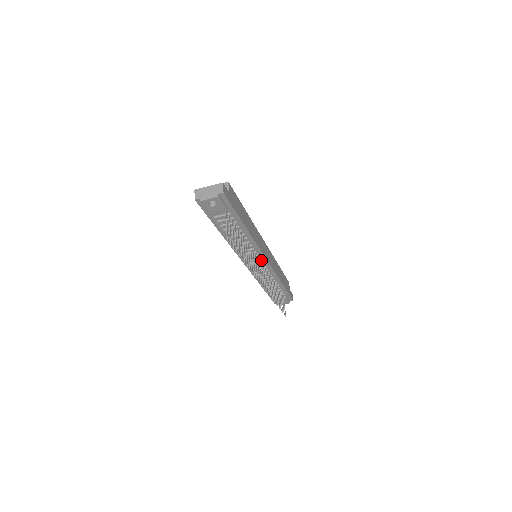
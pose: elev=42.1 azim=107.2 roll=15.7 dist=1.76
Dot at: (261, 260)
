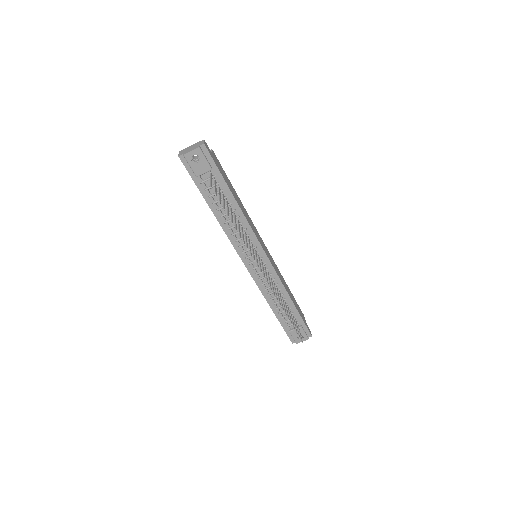
Dot at: (261, 257)
